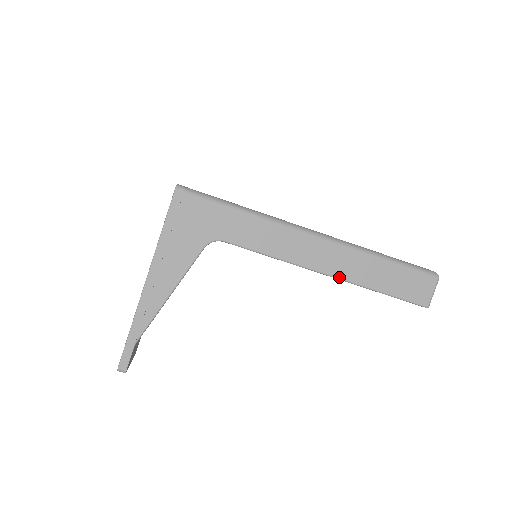
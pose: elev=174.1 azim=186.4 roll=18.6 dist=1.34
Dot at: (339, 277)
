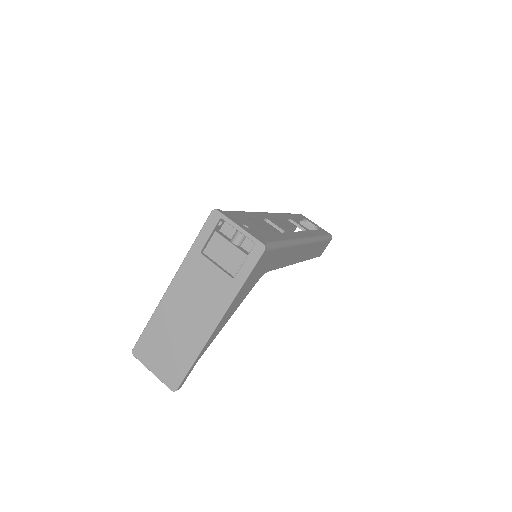
Dot at: (302, 261)
